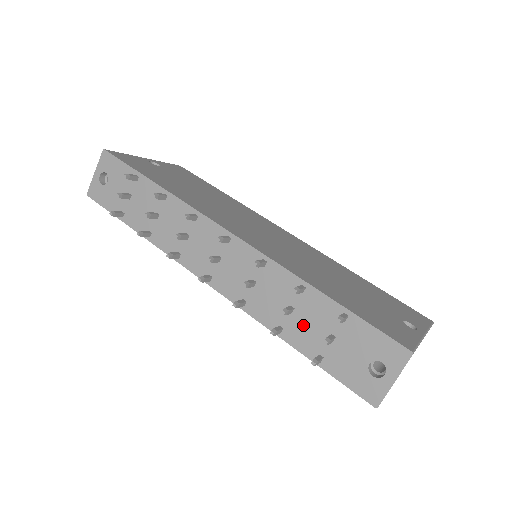
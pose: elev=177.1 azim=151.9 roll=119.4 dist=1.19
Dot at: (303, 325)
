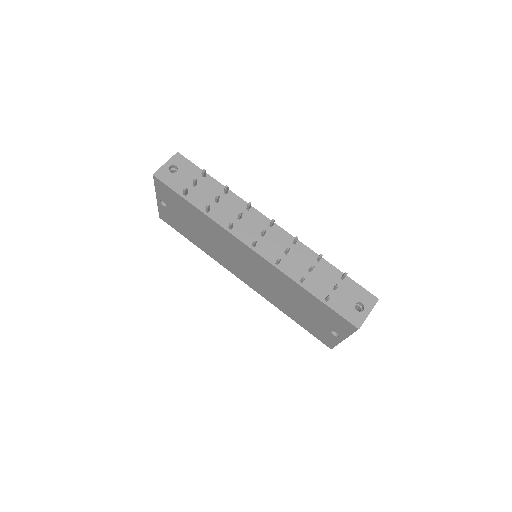
Dot at: (317, 280)
